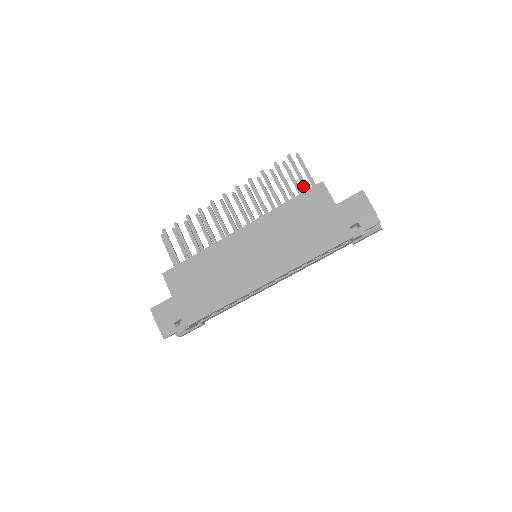
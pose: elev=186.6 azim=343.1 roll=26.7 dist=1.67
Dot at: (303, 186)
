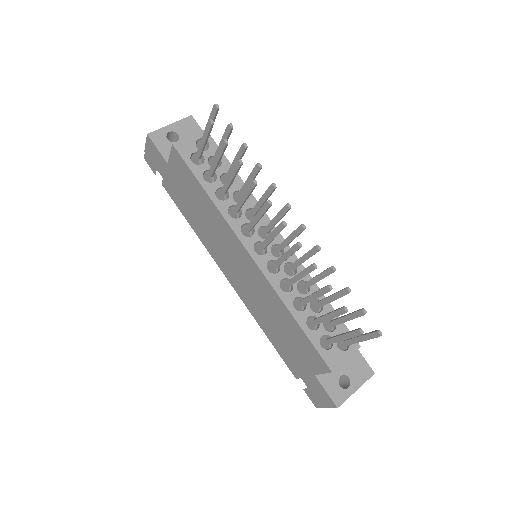
Dot at: (330, 339)
